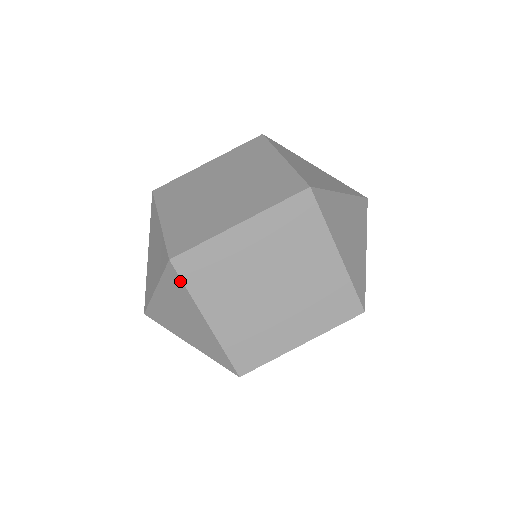
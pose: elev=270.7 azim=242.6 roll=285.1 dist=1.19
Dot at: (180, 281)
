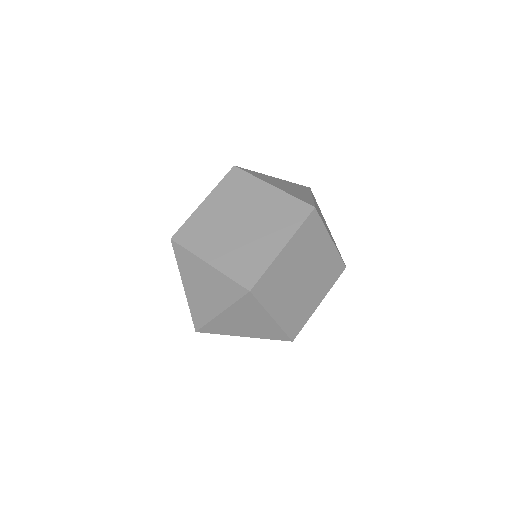
Dot at: (182, 249)
